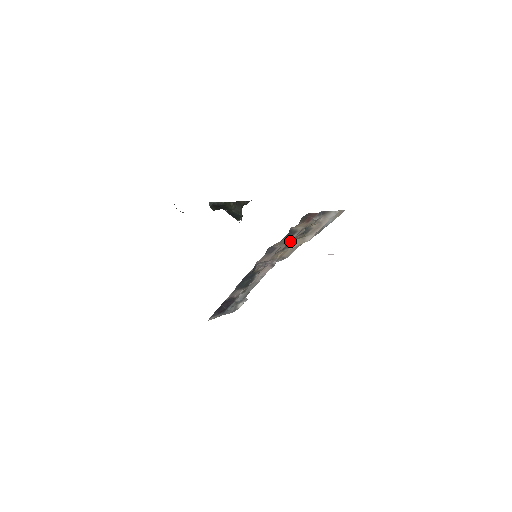
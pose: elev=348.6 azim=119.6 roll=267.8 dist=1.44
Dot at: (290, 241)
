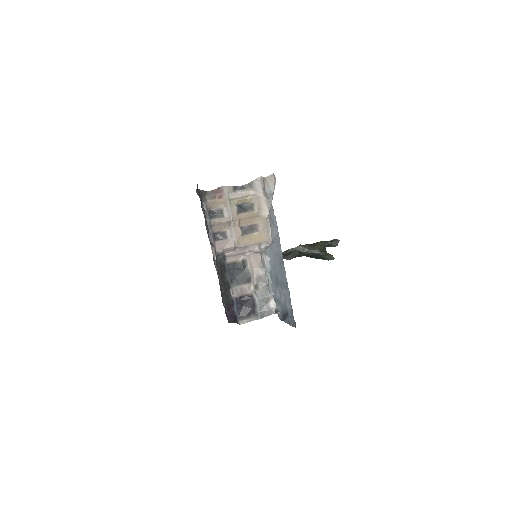
Dot at: (229, 221)
